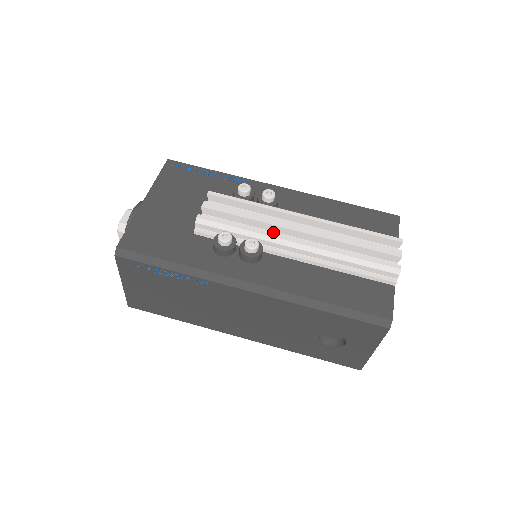
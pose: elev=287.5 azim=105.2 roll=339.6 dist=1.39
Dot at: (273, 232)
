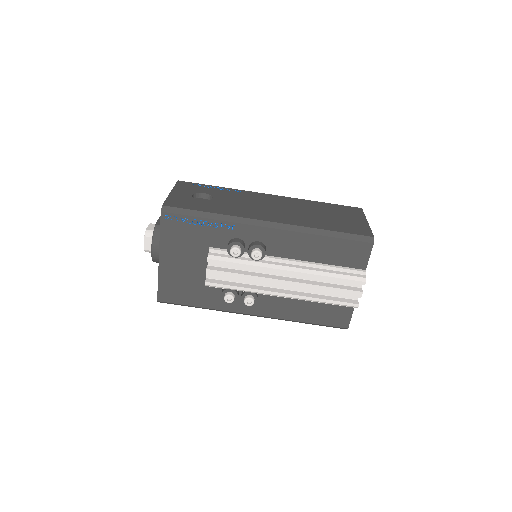
Dot at: occluded
